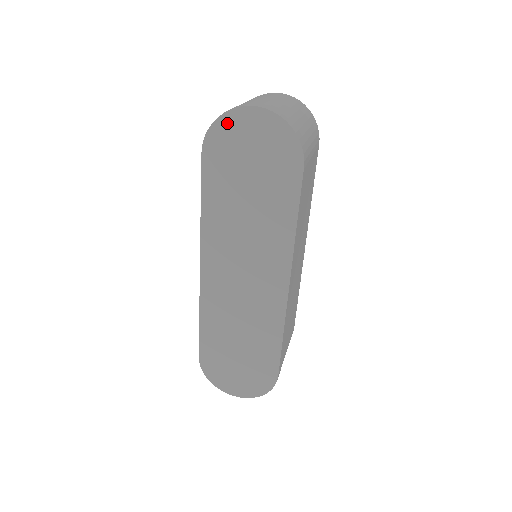
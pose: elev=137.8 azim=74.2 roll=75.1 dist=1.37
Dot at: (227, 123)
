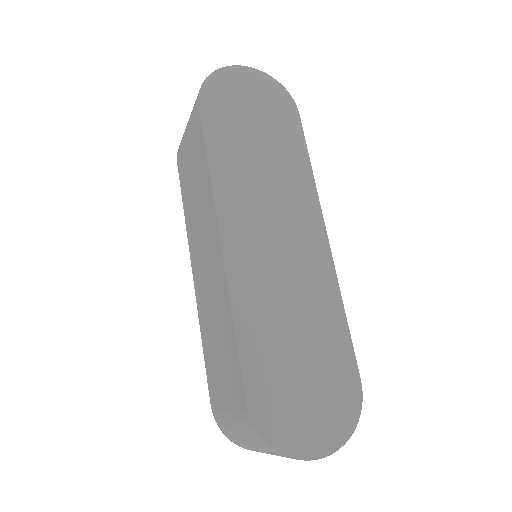
Dot at: (220, 79)
